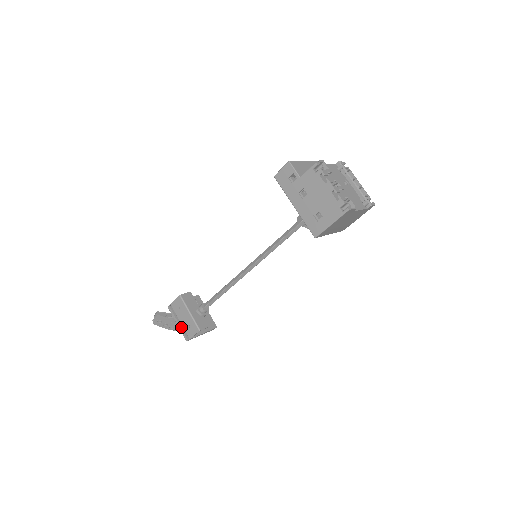
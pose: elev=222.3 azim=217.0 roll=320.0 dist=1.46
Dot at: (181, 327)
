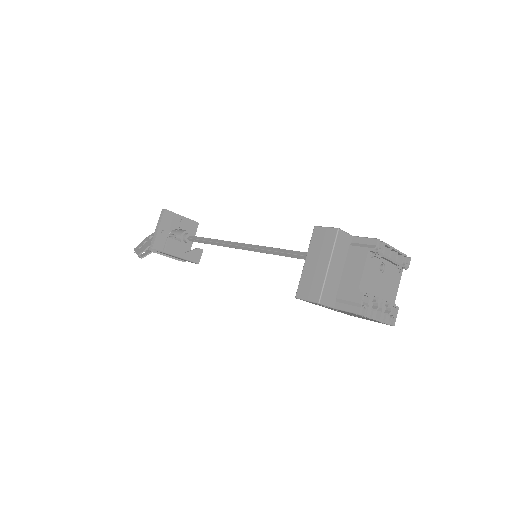
Dot at: (173, 258)
